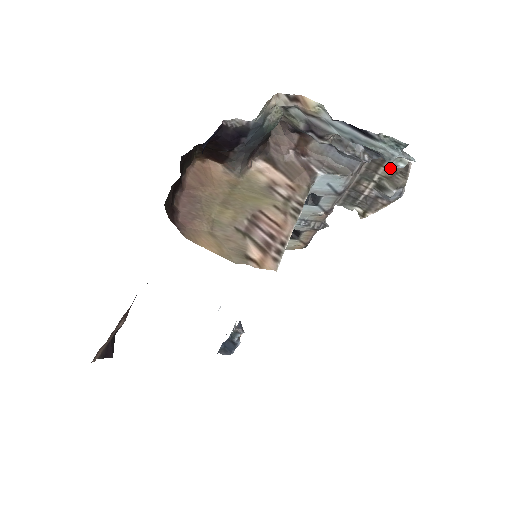
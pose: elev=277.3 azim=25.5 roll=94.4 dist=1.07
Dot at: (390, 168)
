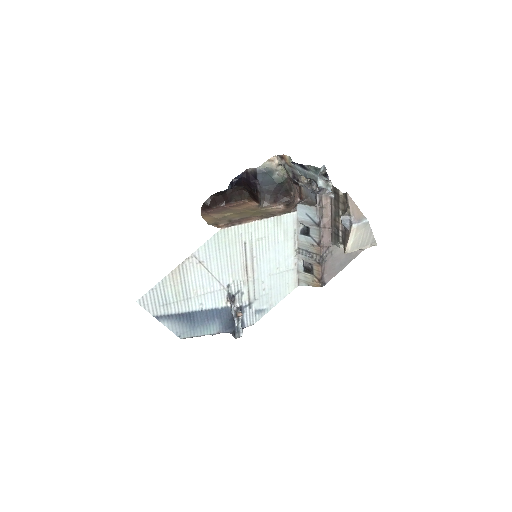
Dot at: (343, 202)
